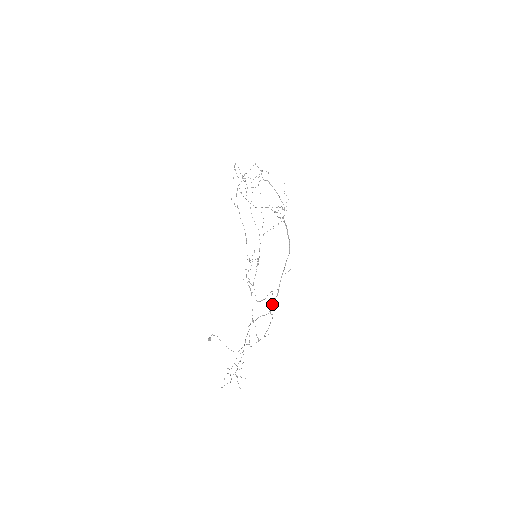
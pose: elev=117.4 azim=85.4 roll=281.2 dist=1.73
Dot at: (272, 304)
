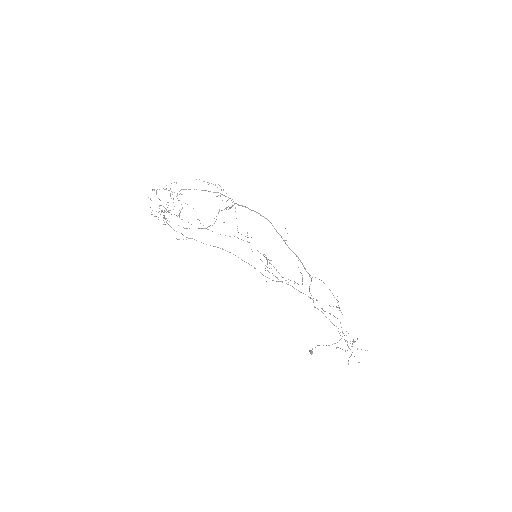
Dot at: occluded
